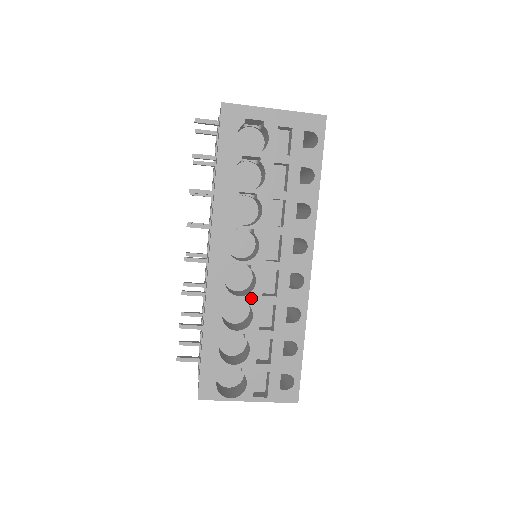
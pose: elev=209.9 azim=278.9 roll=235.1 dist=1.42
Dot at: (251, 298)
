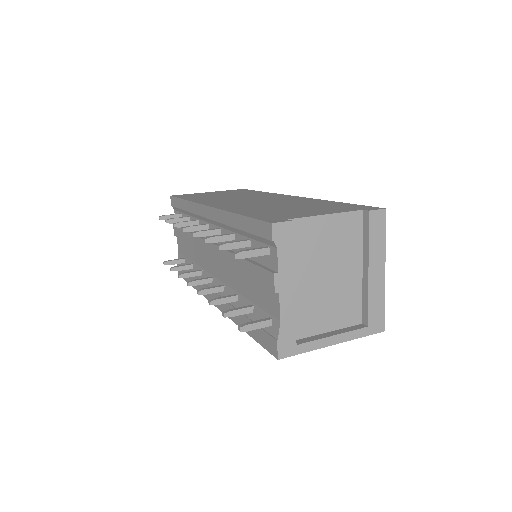
Dot at: occluded
